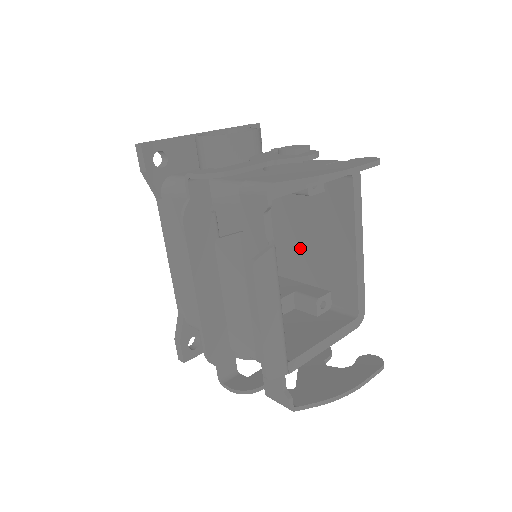
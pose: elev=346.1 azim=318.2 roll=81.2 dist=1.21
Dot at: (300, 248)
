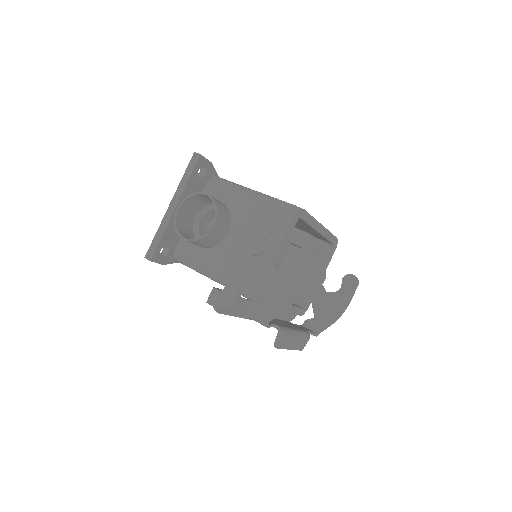
Dot at: occluded
